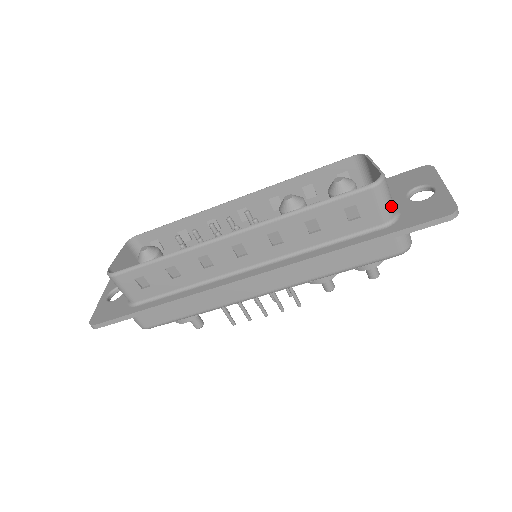
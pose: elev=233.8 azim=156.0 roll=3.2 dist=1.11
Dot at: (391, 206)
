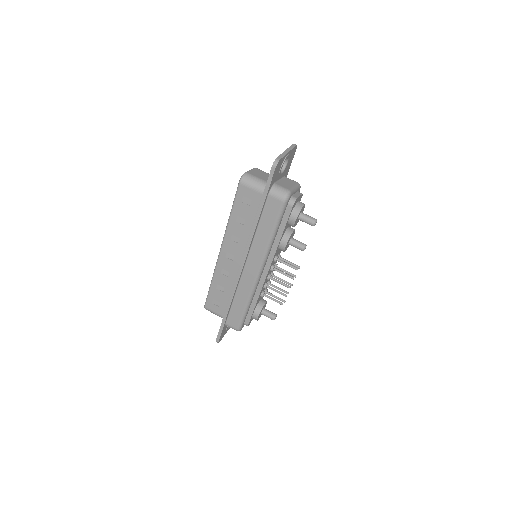
Dot at: (260, 183)
